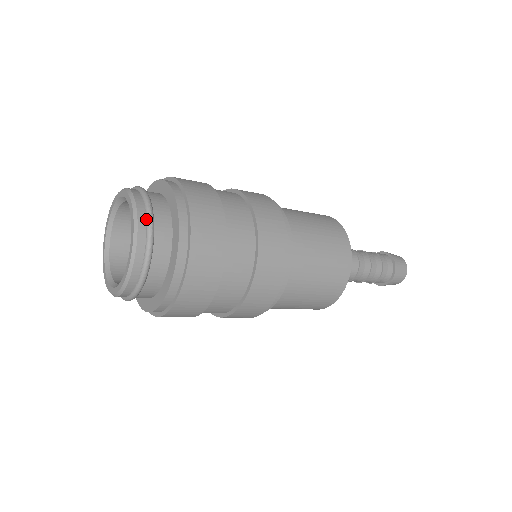
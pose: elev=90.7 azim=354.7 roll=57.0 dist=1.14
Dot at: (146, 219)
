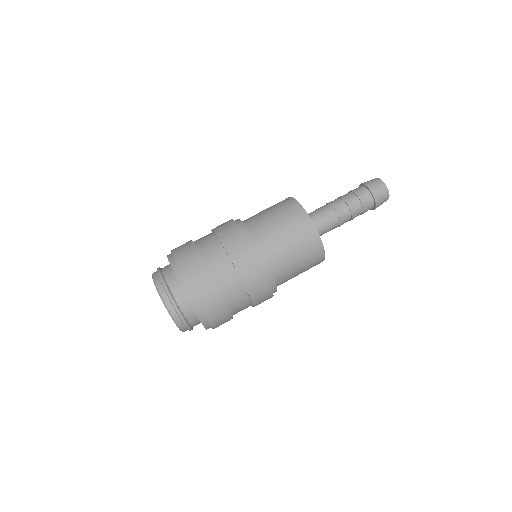
Dot at: (180, 318)
